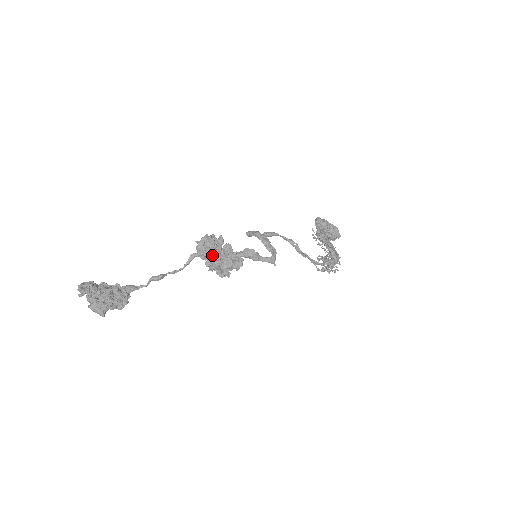
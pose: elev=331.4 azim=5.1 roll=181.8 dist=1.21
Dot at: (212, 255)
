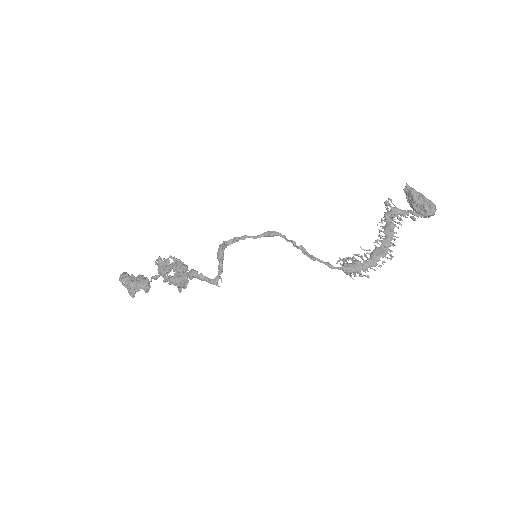
Dot at: (161, 275)
